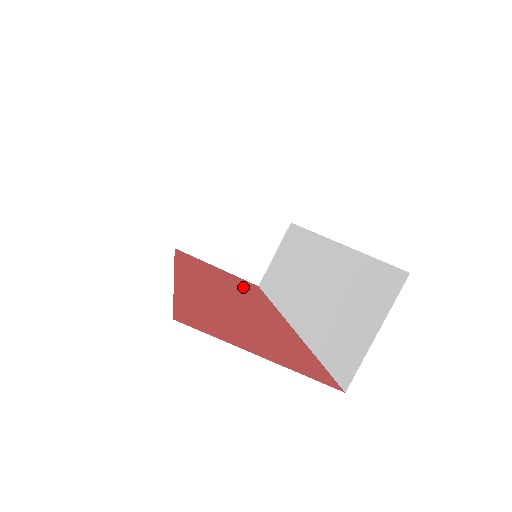
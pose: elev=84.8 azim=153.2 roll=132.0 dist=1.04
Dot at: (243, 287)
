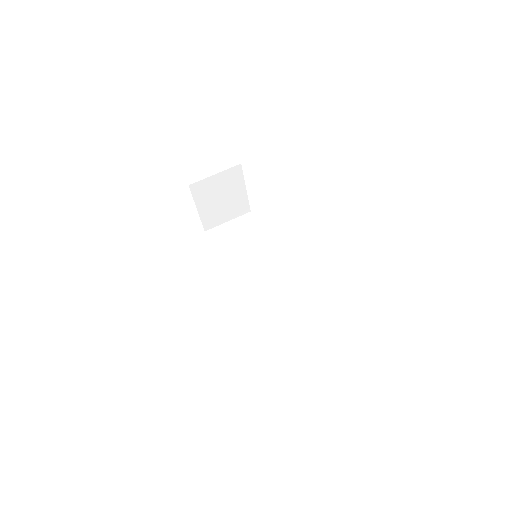
Dot at: occluded
